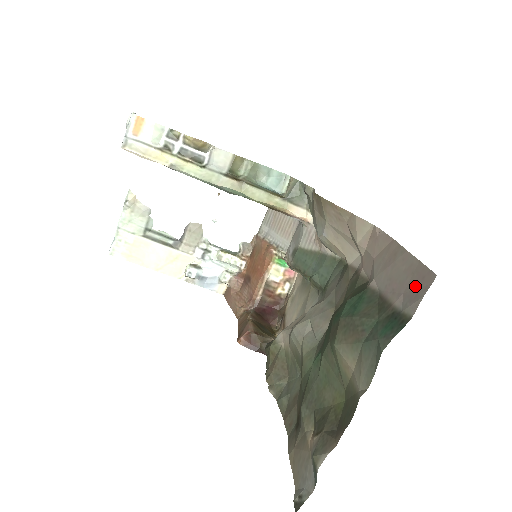
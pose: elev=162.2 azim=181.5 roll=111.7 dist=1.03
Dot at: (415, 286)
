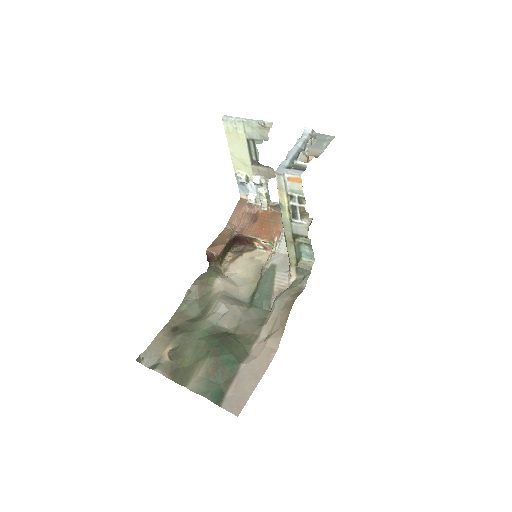
Dot at: (235, 403)
